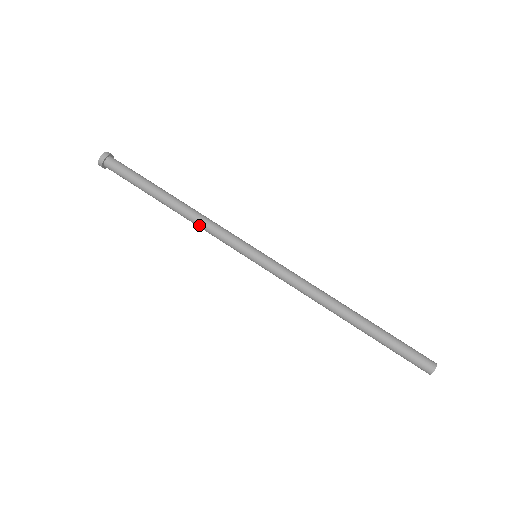
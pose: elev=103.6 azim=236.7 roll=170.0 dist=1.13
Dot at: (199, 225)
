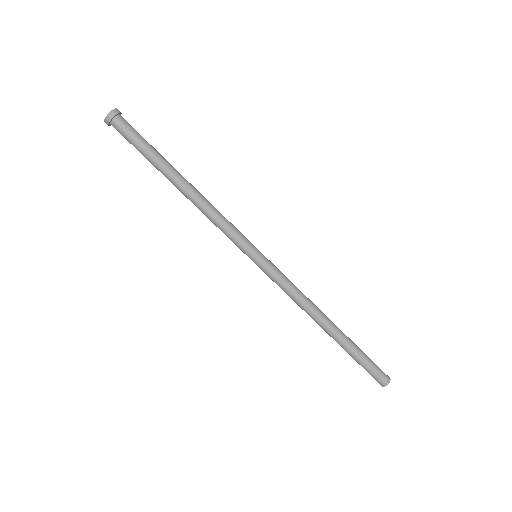
Dot at: (207, 212)
